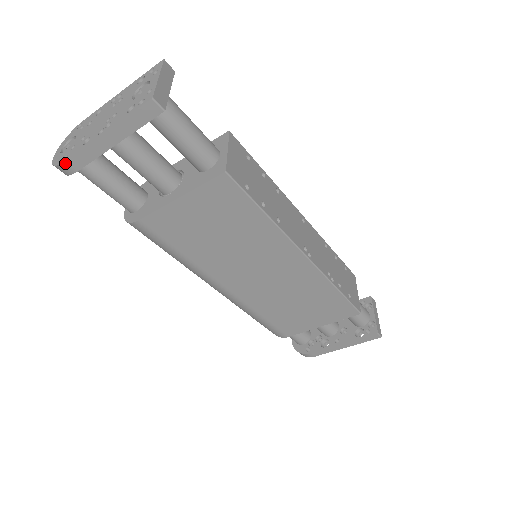
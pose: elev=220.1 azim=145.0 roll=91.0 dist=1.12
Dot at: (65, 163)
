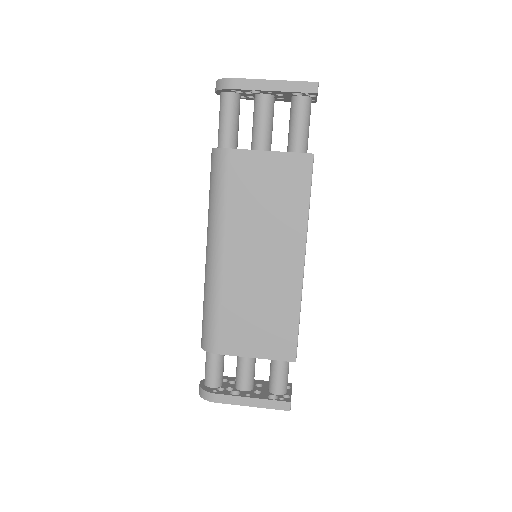
Dot at: (233, 79)
